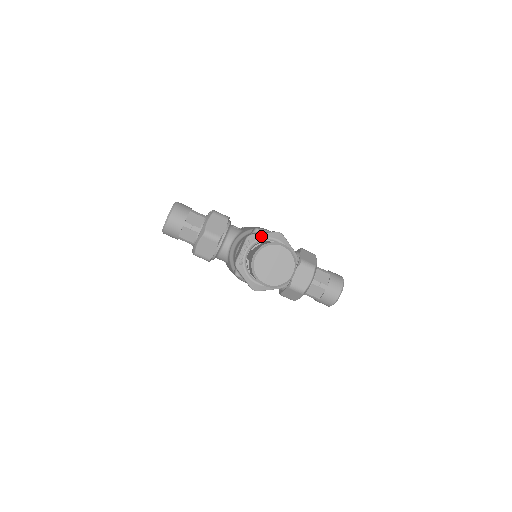
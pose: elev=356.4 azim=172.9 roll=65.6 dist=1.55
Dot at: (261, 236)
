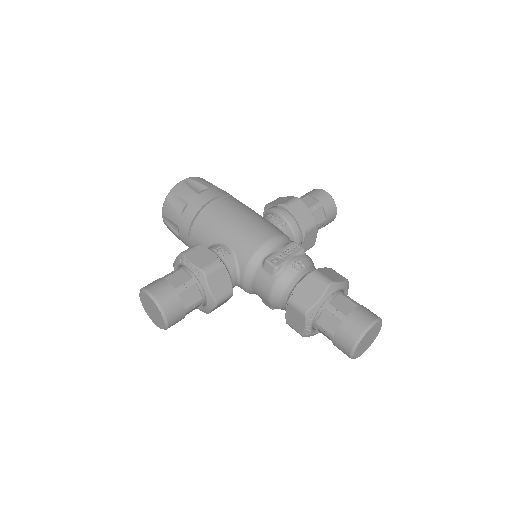
Dot at: (319, 305)
